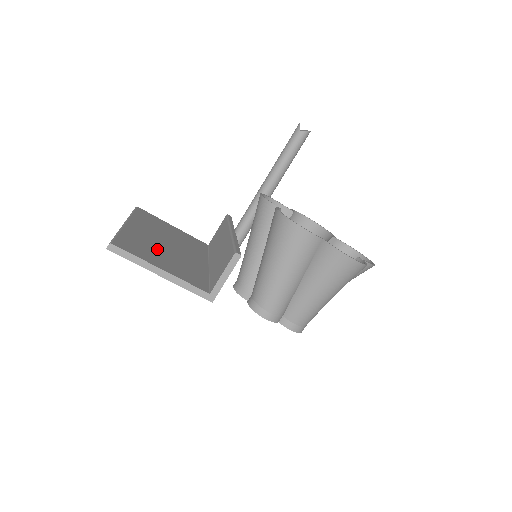
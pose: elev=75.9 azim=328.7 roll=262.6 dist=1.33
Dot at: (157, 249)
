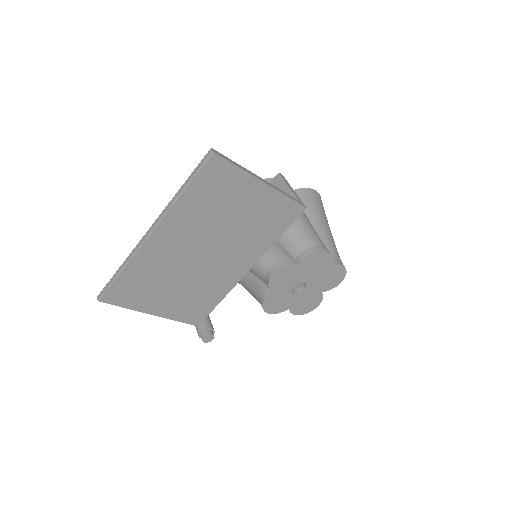
Dot at: occluded
